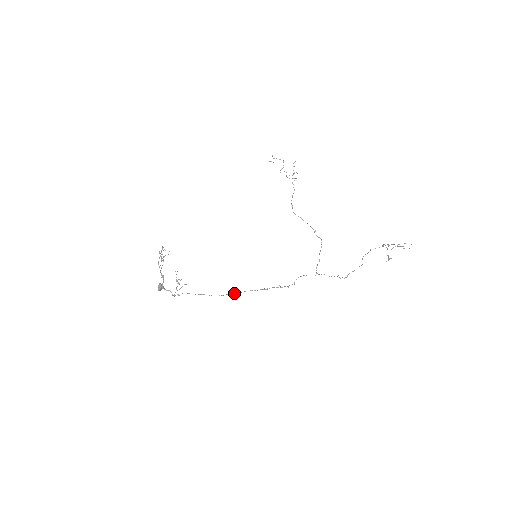
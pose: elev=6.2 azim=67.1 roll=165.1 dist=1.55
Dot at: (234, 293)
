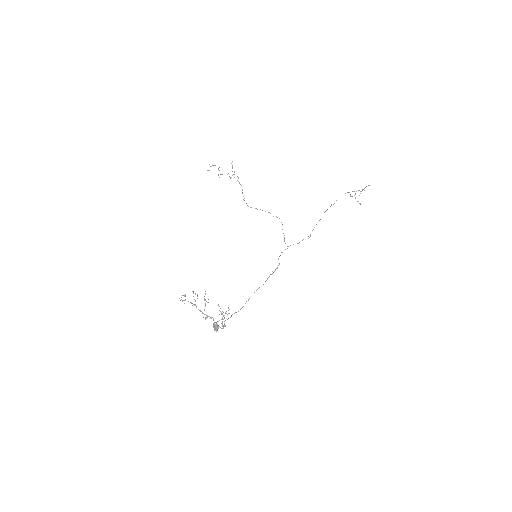
Dot at: (249, 298)
